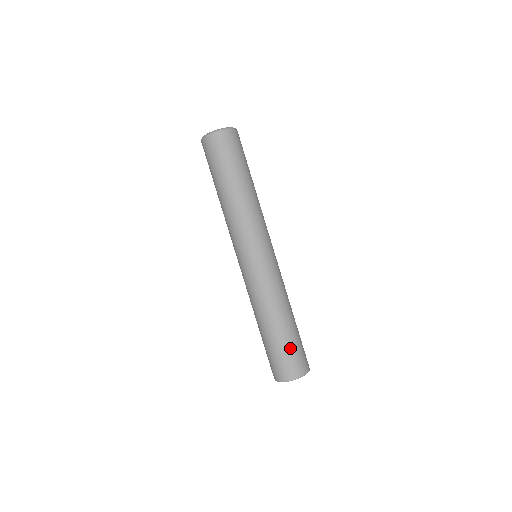
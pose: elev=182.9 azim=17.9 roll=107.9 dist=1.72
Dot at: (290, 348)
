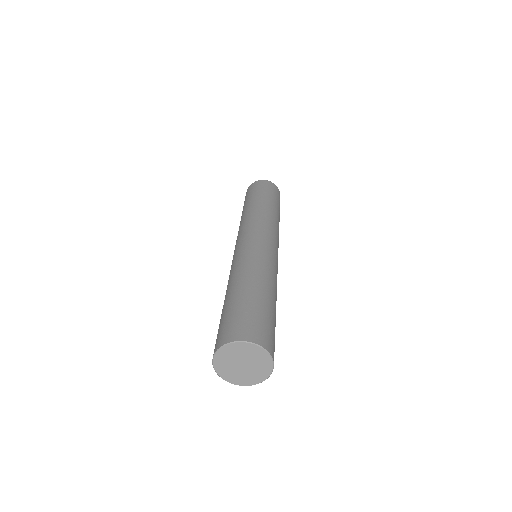
Dot at: (256, 310)
